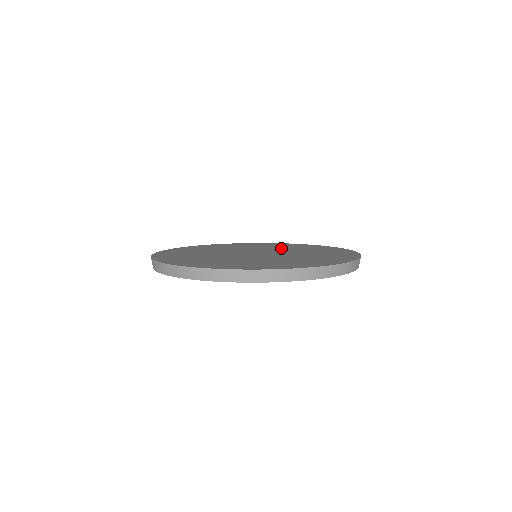
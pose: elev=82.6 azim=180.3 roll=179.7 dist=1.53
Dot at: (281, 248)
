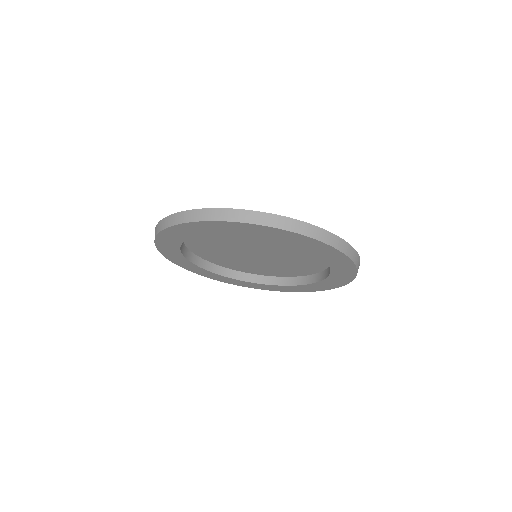
Dot at: (295, 267)
